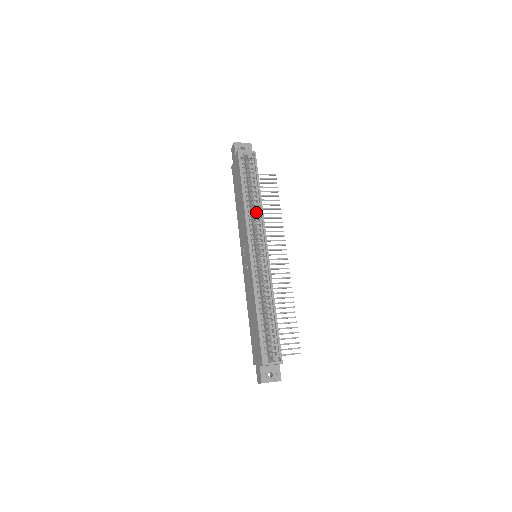
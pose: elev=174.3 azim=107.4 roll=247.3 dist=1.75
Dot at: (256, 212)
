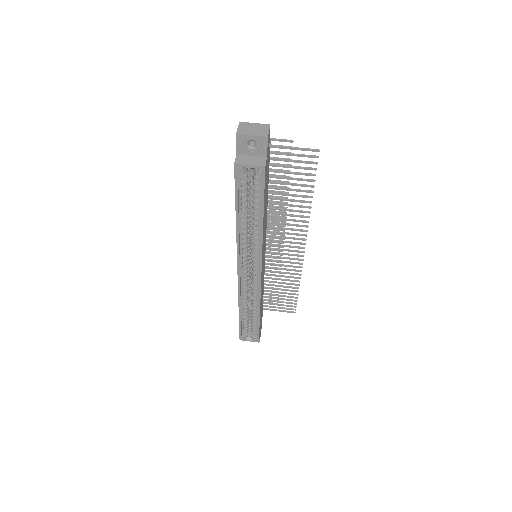
Dot at: (254, 236)
